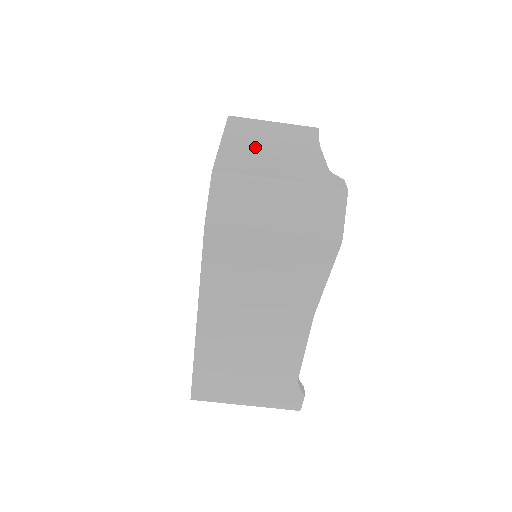
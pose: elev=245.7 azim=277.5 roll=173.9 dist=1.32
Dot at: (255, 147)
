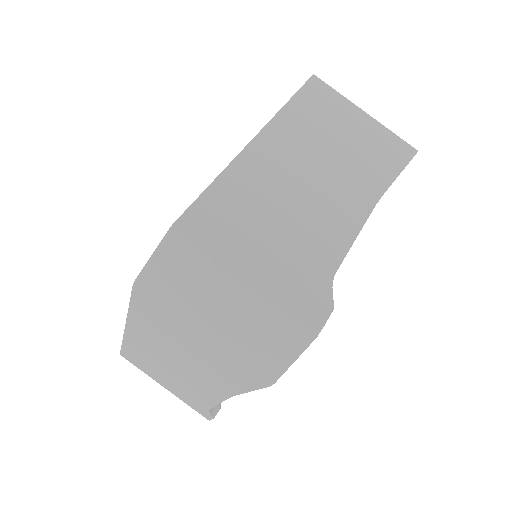
Dot at: (280, 179)
